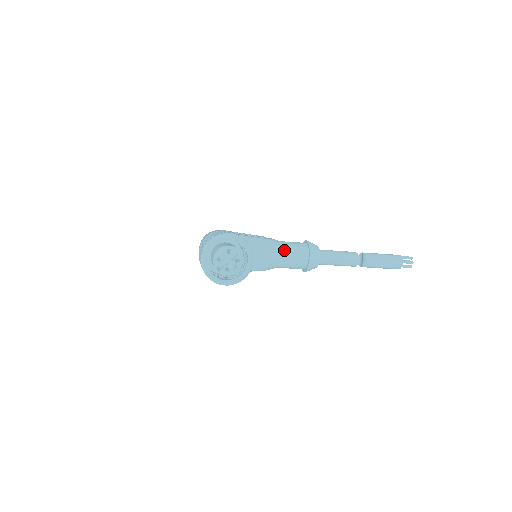
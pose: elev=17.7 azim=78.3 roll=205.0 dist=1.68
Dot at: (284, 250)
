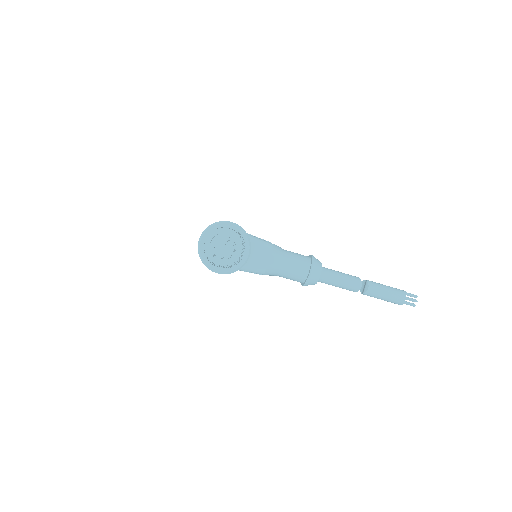
Dot at: (286, 258)
